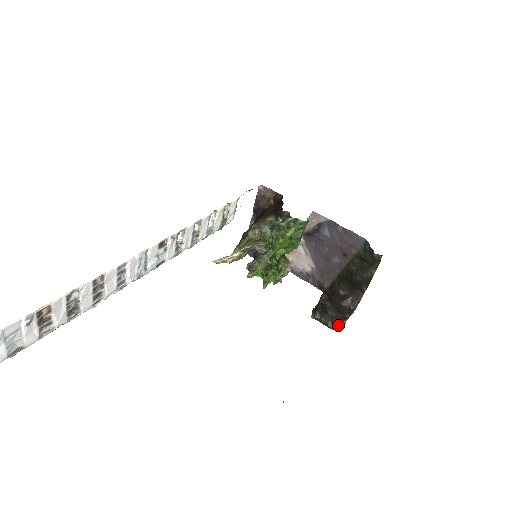
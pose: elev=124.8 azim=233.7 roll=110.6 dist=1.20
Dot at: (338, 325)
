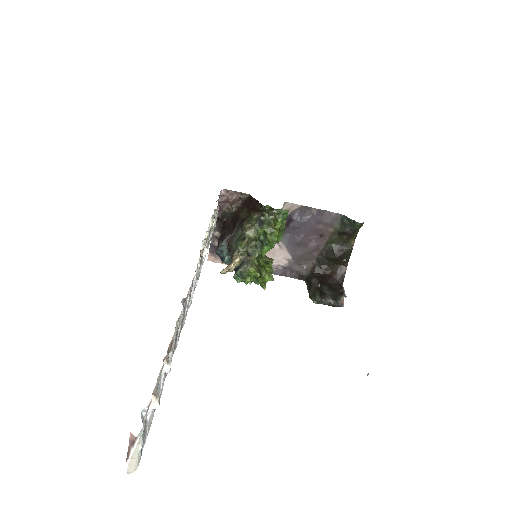
Dot at: (340, 301)
